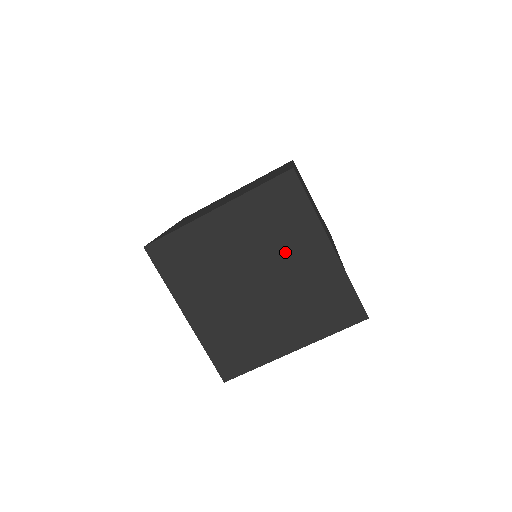
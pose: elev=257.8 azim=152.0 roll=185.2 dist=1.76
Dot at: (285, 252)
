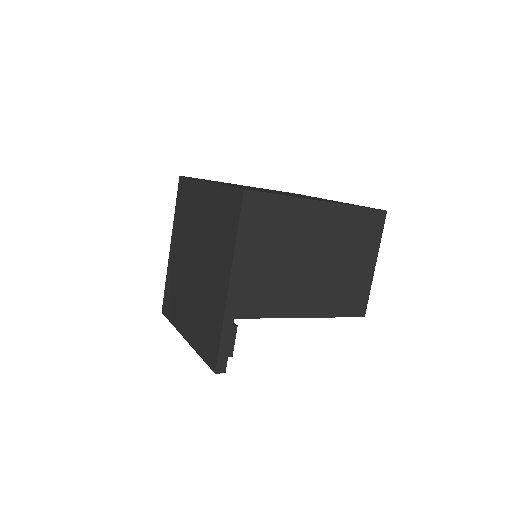
Dot at: (212, 257)
